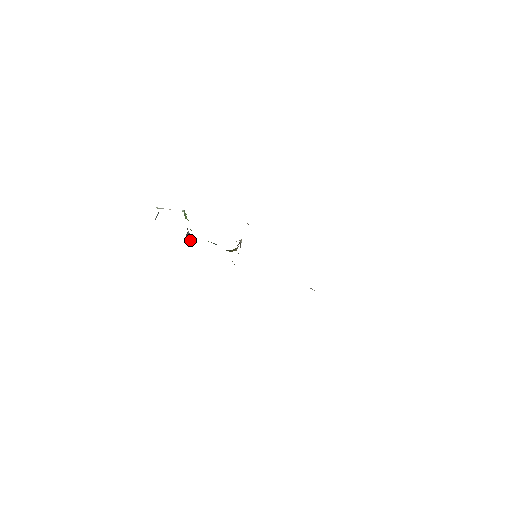
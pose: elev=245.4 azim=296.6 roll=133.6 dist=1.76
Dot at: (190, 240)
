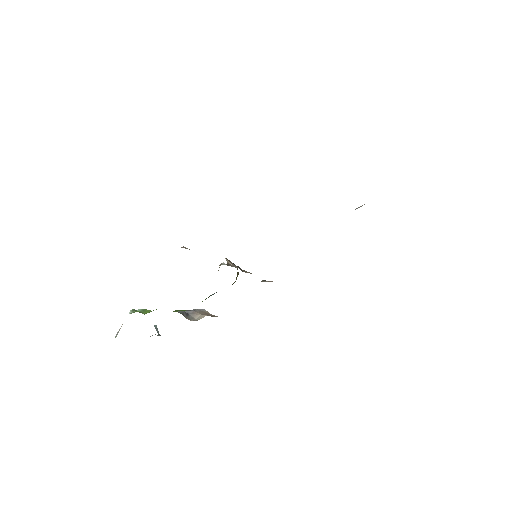
Dot at: (199, 316)
